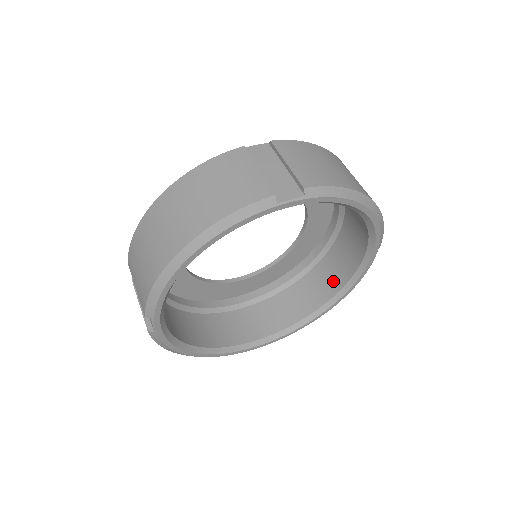
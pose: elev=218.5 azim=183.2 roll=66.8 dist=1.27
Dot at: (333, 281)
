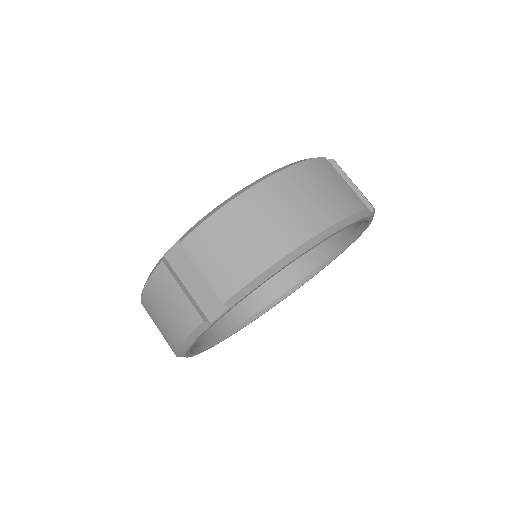
Dot at: occluded
